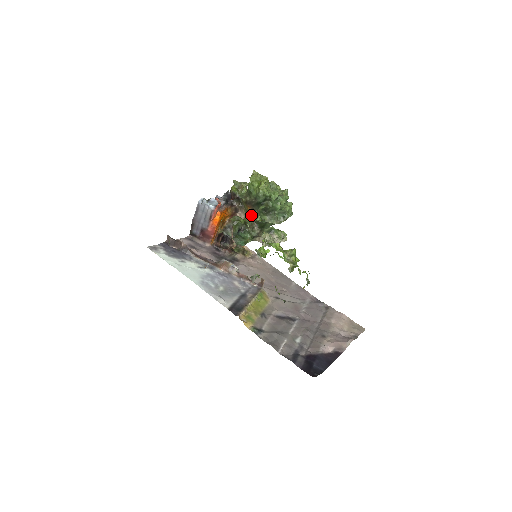
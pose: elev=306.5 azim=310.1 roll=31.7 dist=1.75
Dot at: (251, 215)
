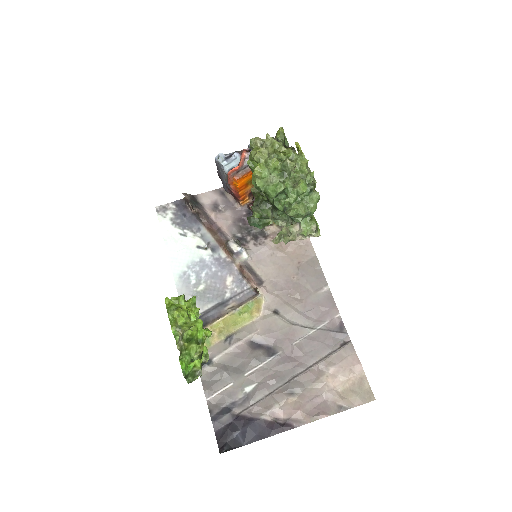
Dot at: occluded
